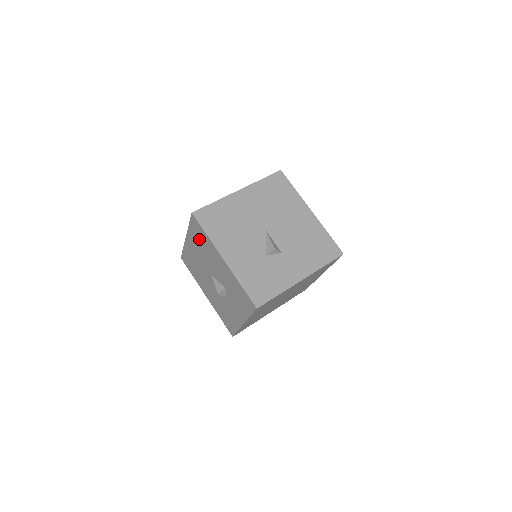
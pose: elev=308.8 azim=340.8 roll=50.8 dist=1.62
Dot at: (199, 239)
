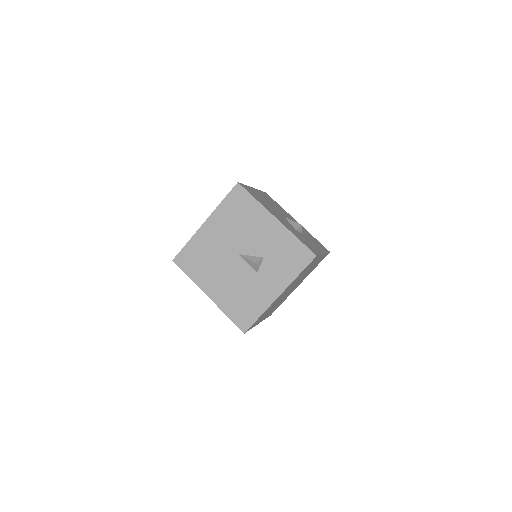
Dot at: (236, 211)
